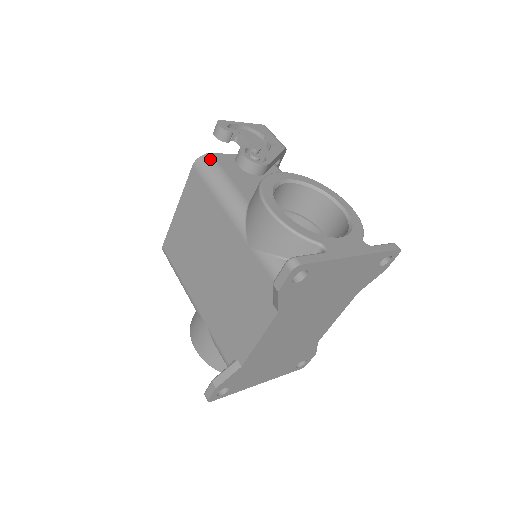
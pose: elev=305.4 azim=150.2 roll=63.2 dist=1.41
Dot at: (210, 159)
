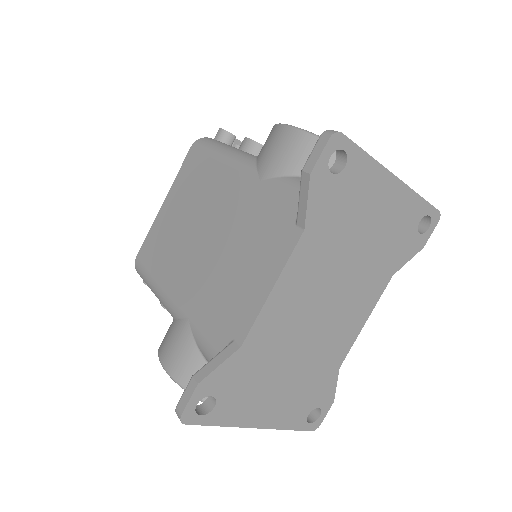
Dot at: (212, 139)
